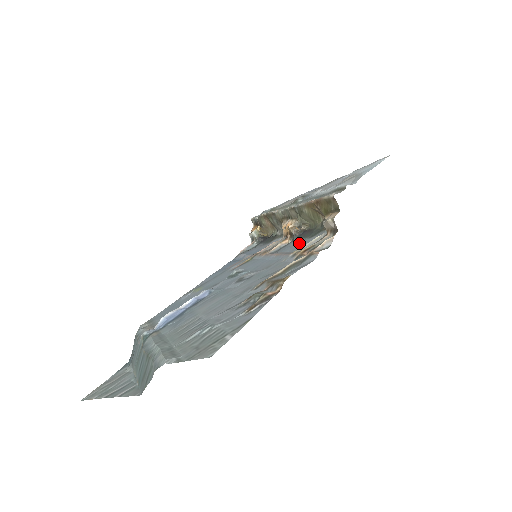
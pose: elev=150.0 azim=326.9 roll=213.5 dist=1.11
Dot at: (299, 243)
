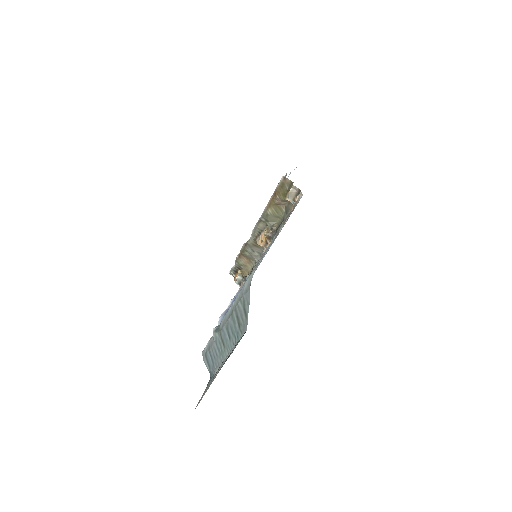
Dot at: occluded
